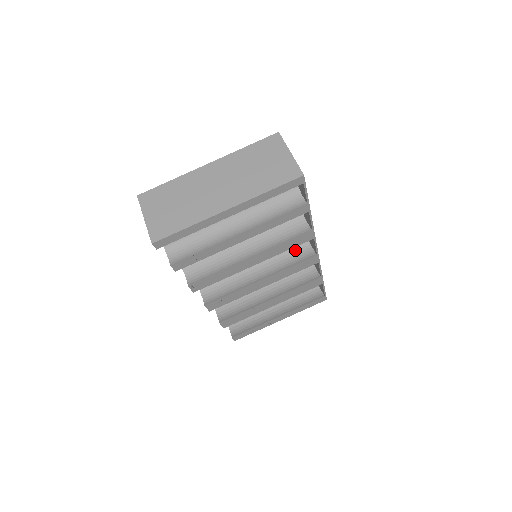
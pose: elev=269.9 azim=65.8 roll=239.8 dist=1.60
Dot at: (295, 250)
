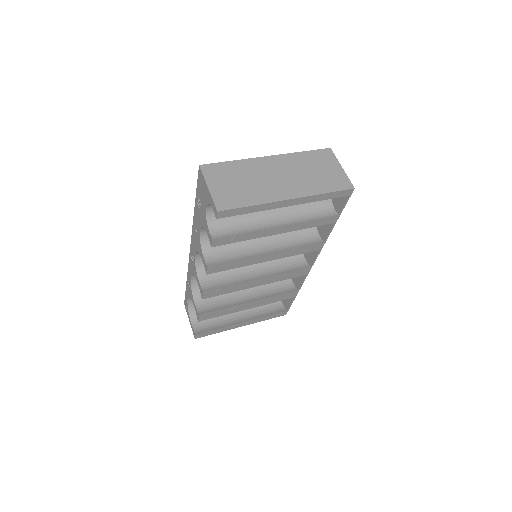
Dot at: (290, 259)
